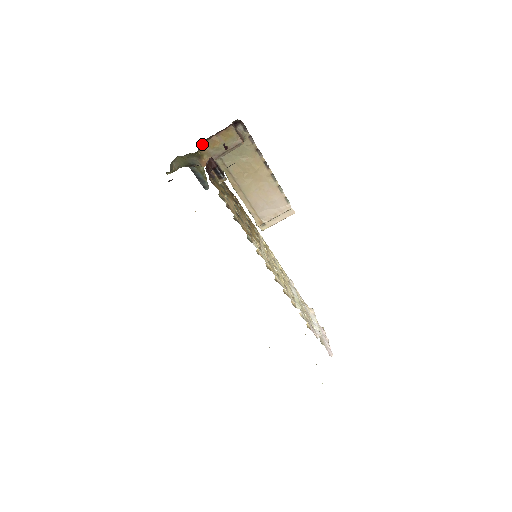
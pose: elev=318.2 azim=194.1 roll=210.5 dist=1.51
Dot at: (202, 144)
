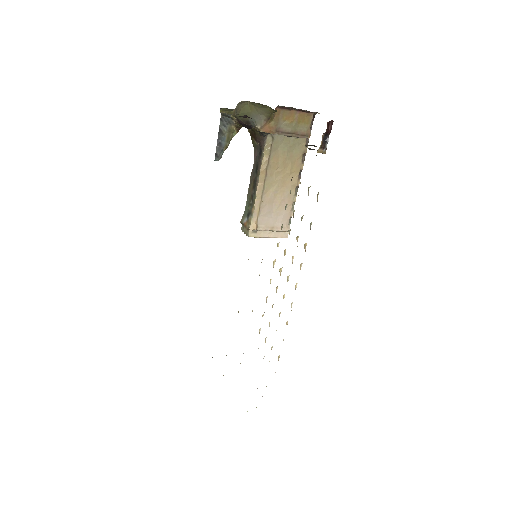
Dot at: (279, 109)
